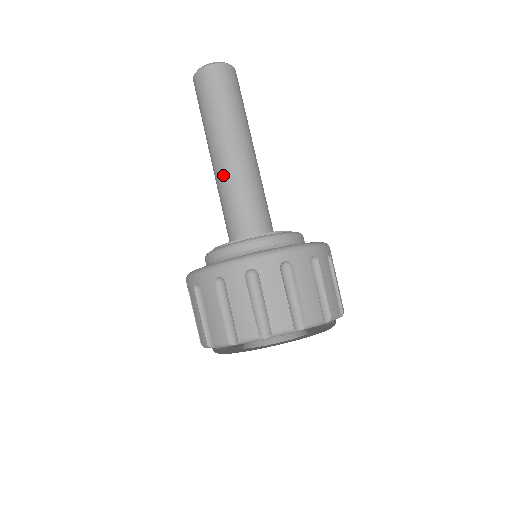
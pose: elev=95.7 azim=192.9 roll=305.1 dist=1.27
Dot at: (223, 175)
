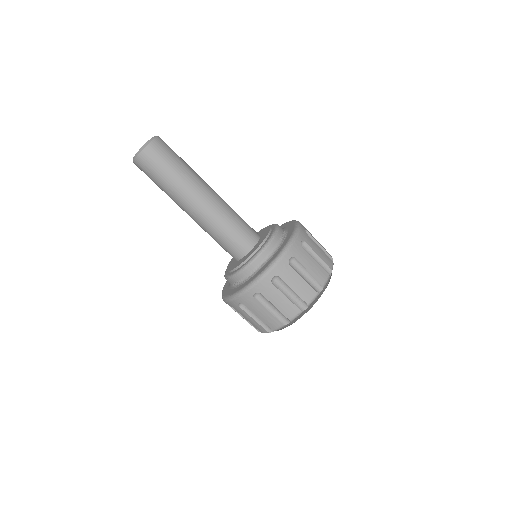
Dot at: (210, 216)
